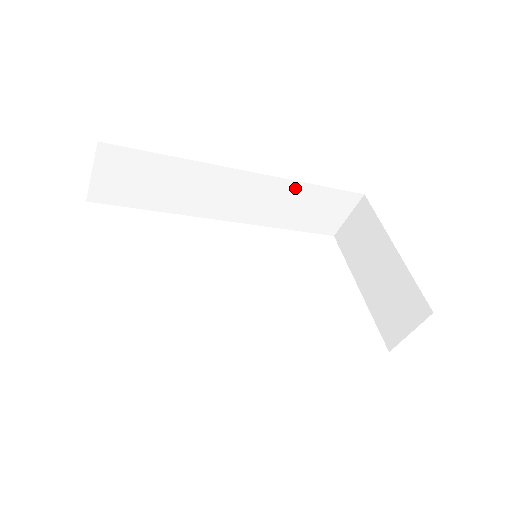
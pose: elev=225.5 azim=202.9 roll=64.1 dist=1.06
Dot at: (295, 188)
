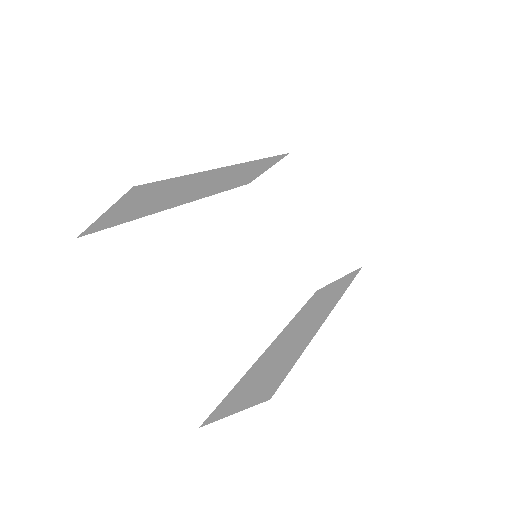
Dot at: (254, 164)
